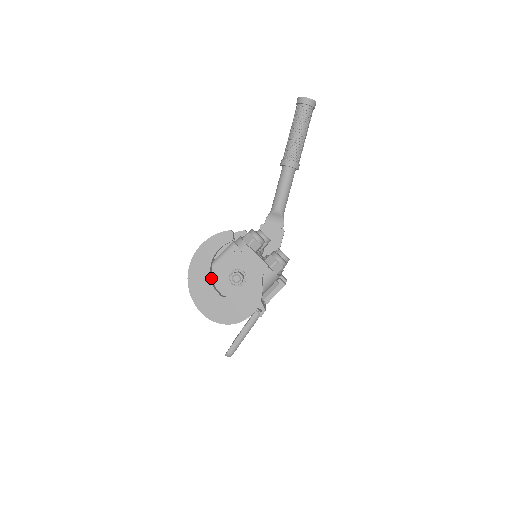
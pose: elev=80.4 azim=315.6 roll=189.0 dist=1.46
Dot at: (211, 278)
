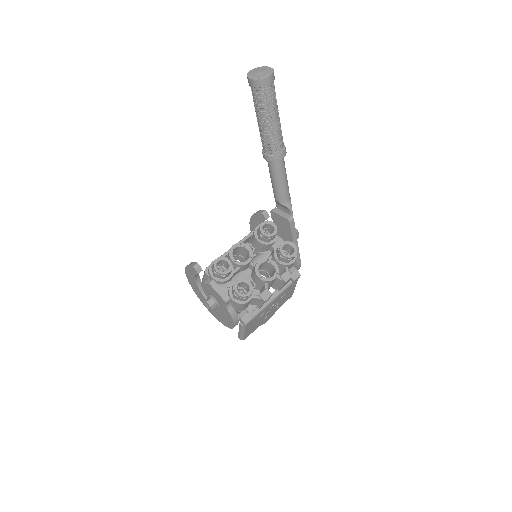
Dot at: occluded
